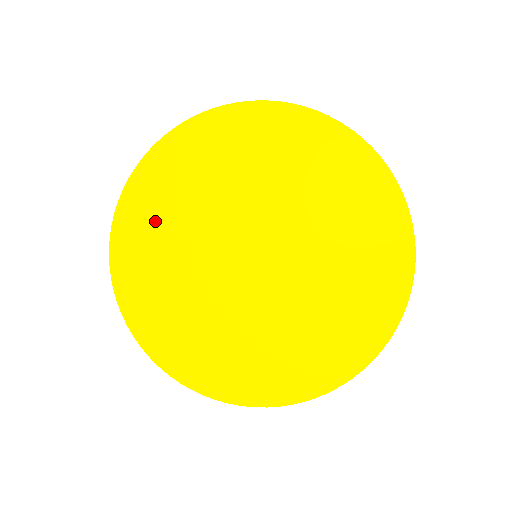
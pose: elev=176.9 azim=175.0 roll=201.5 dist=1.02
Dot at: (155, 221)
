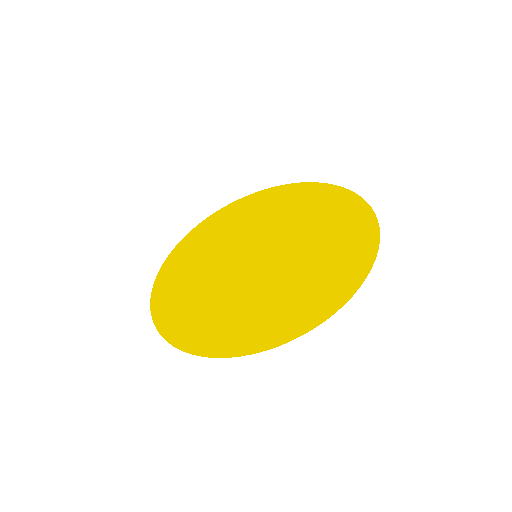
Dot at: (180, 281)
